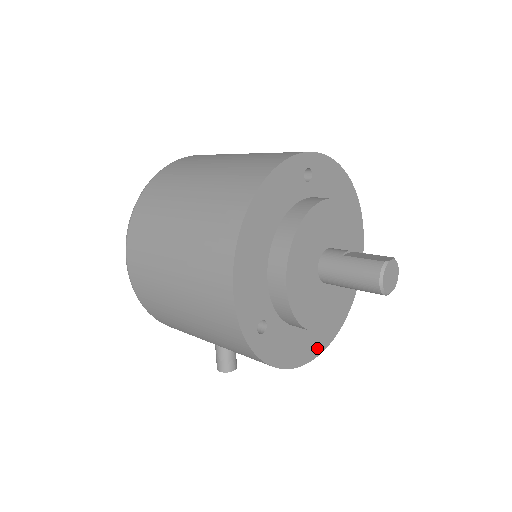
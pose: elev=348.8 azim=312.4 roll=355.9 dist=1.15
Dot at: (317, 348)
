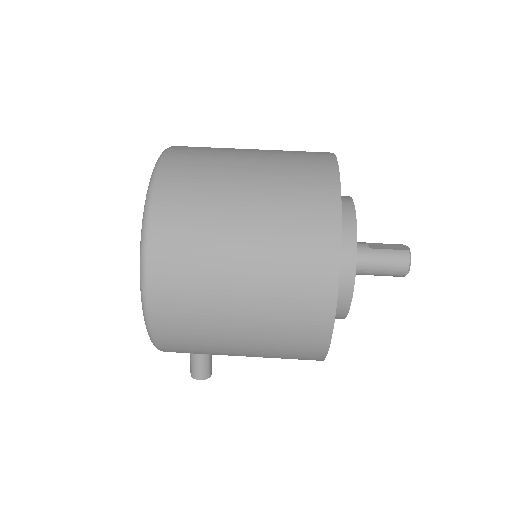
Dot at: occluded
